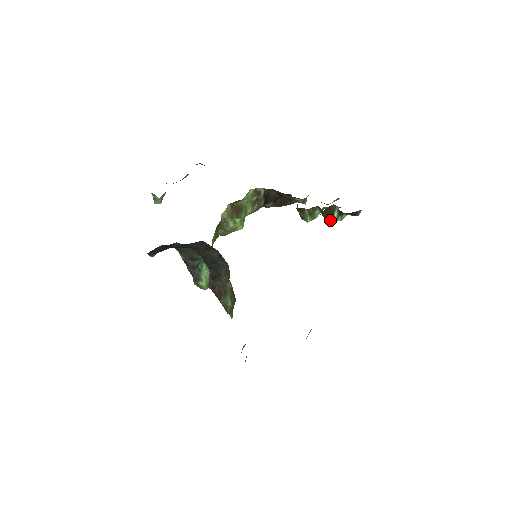
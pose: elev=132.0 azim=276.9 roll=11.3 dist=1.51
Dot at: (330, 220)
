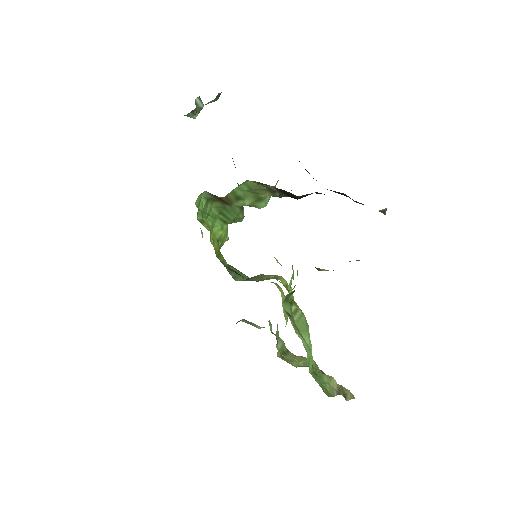
Dot at: occluded
